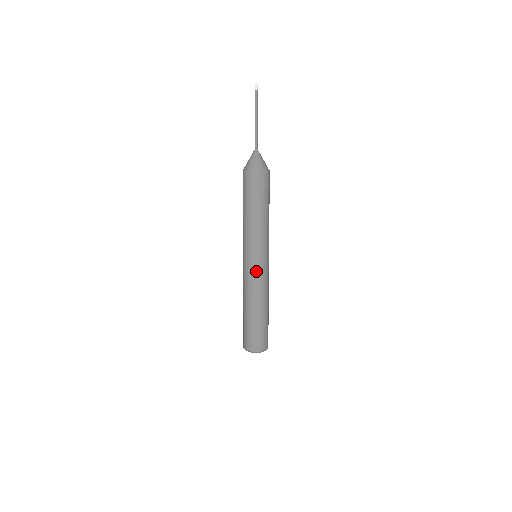
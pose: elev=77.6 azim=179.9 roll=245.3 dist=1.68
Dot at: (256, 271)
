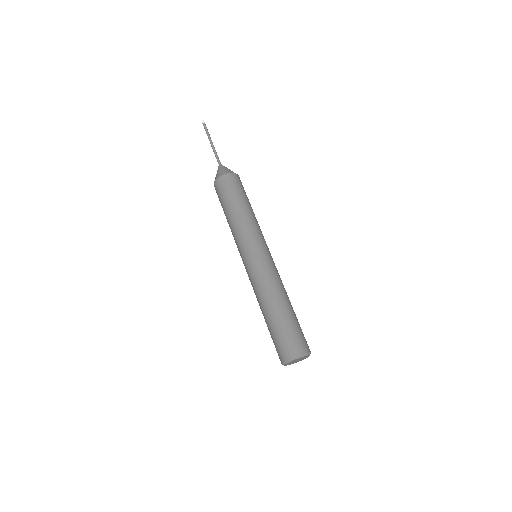
Dot at: (263, 262)
